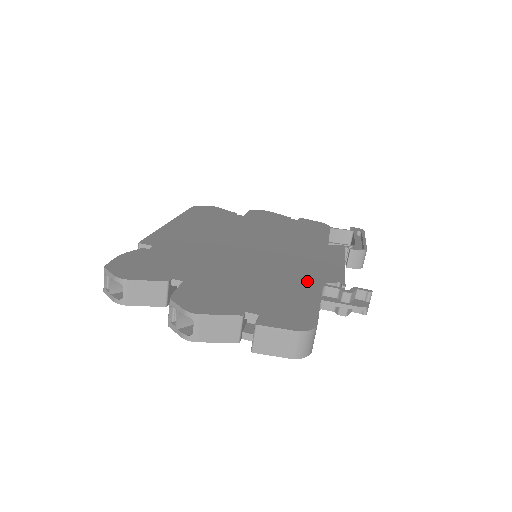
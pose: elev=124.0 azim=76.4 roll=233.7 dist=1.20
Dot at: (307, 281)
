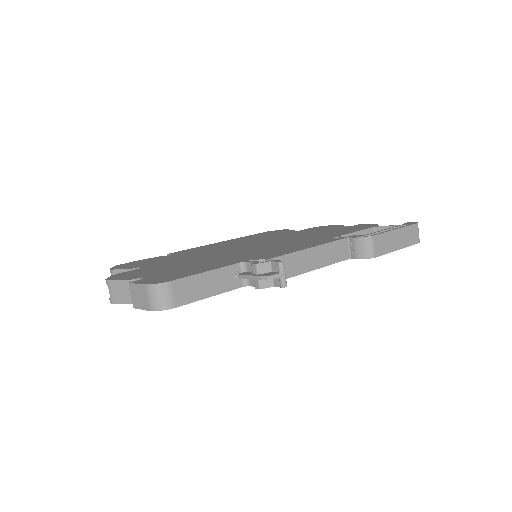
Dot at: (236, 260)
